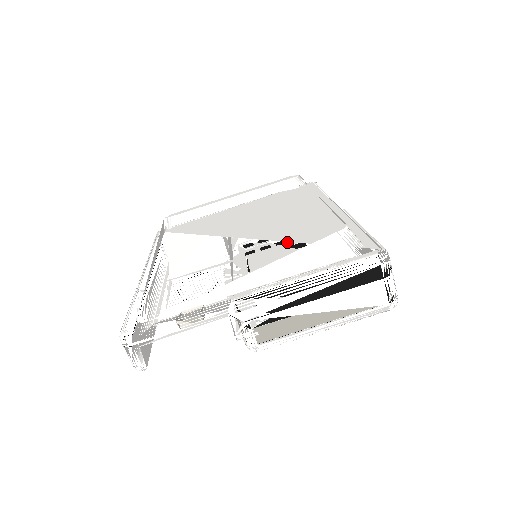
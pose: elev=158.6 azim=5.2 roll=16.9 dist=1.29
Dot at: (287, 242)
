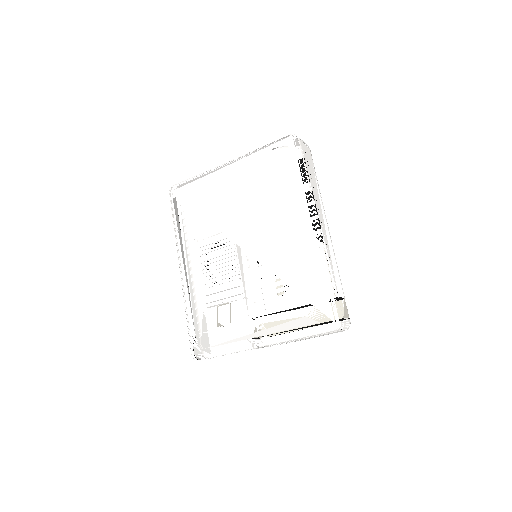
Dot at: (274, 315)
